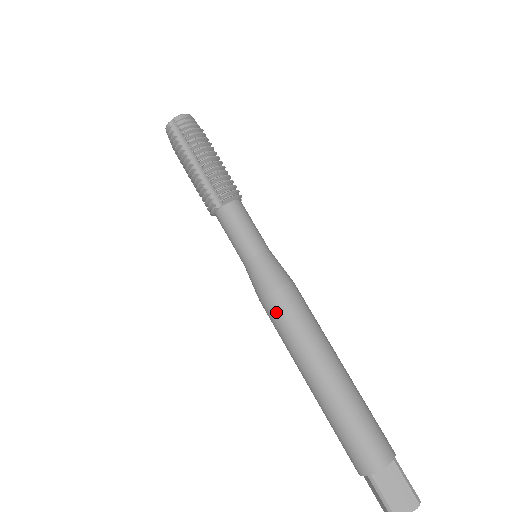
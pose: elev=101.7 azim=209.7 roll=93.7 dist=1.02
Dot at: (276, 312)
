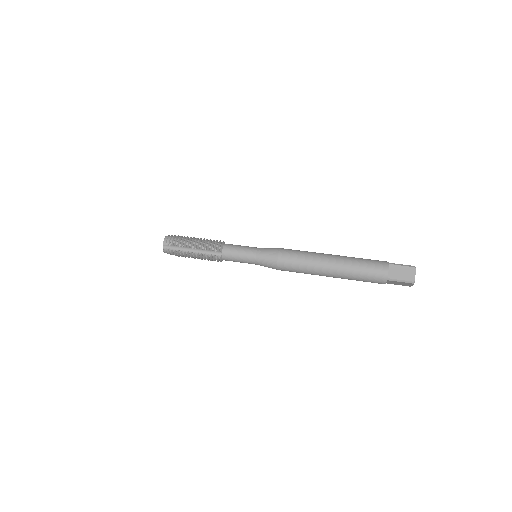
Dot at: (288, 265)
